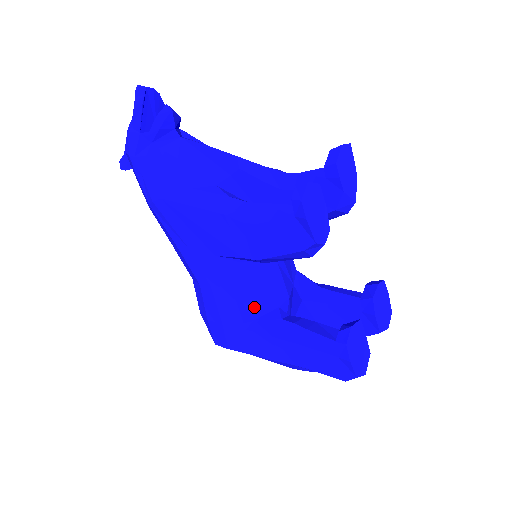
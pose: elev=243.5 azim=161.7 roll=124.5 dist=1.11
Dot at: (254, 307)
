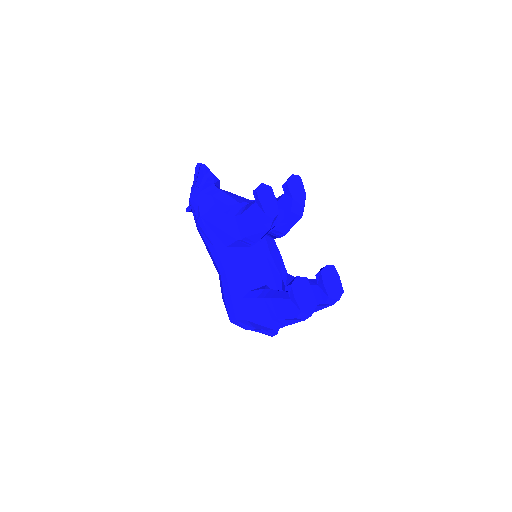
Dot at: (249, 282)
